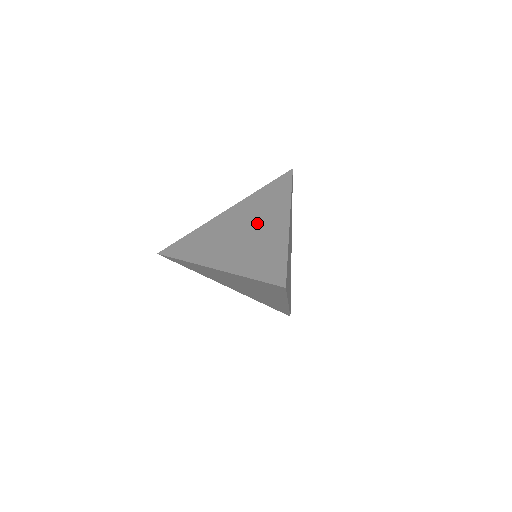
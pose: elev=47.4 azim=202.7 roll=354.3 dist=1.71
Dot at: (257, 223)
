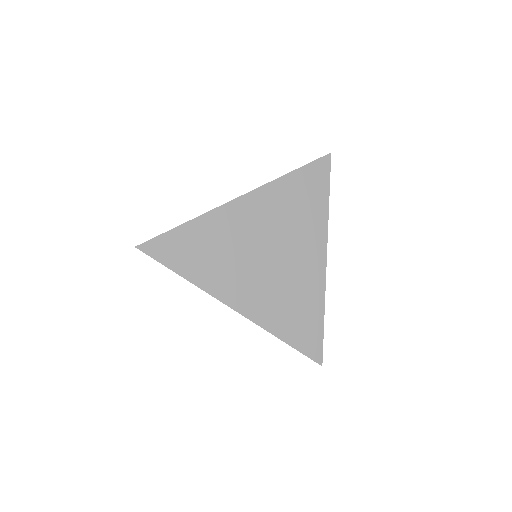
Dot at: occluded
